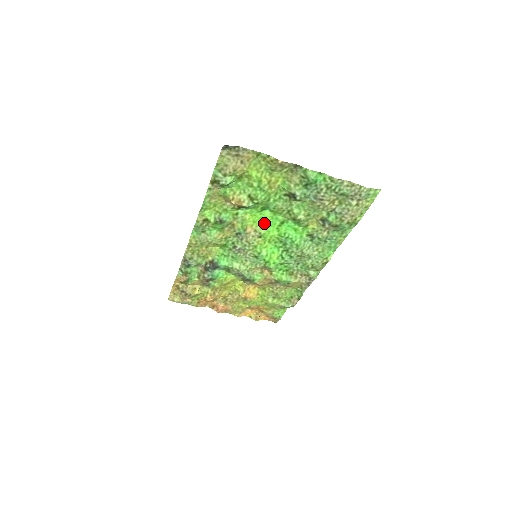
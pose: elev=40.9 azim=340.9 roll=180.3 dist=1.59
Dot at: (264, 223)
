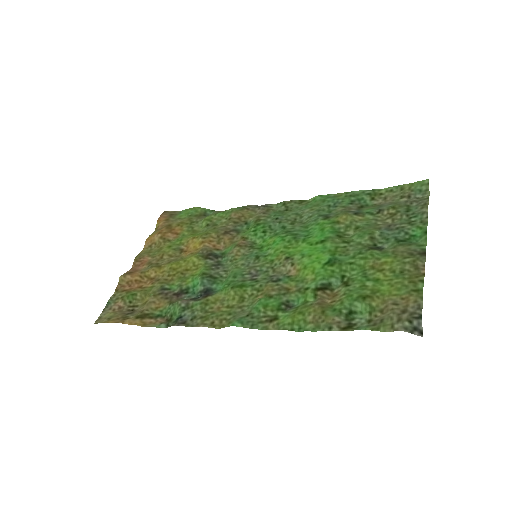
Dot at: (308, 257)
